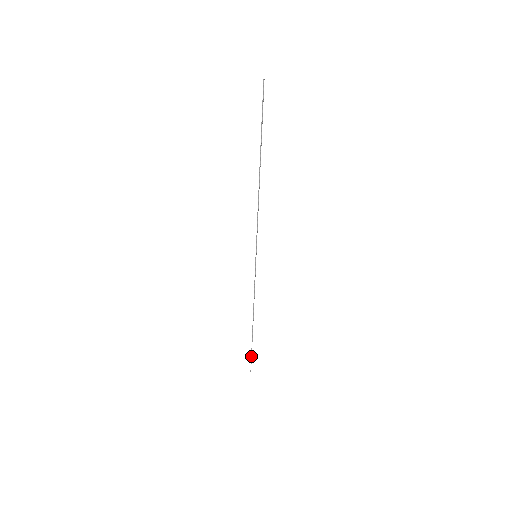
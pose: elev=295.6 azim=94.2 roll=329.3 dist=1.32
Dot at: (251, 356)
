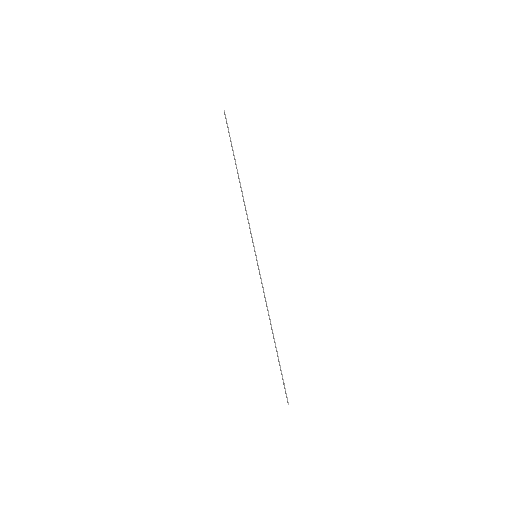
Dot at: (283, 381)
